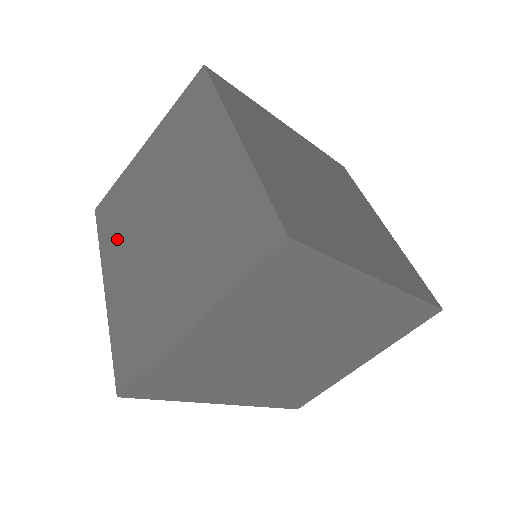
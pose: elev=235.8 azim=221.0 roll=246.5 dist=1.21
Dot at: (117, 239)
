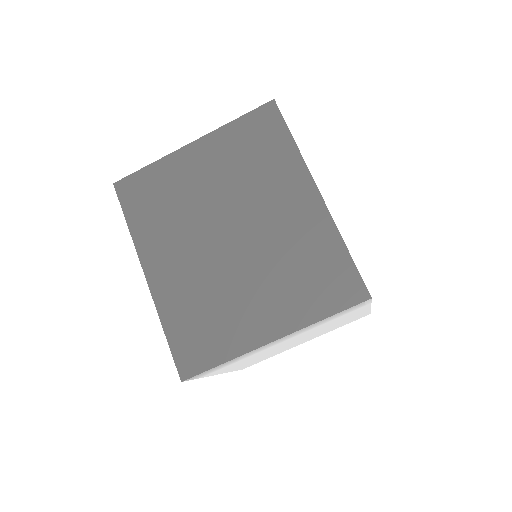
Dot at: occluded
